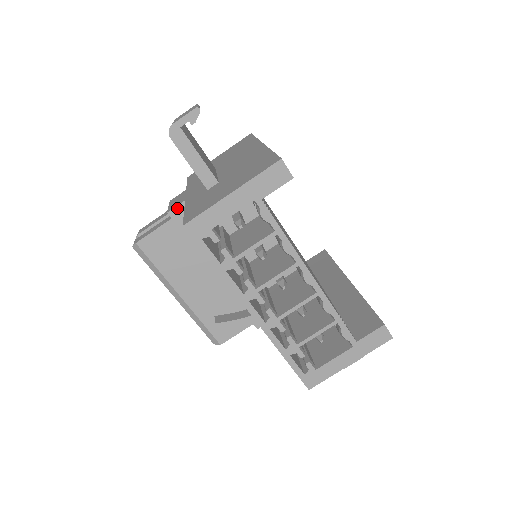
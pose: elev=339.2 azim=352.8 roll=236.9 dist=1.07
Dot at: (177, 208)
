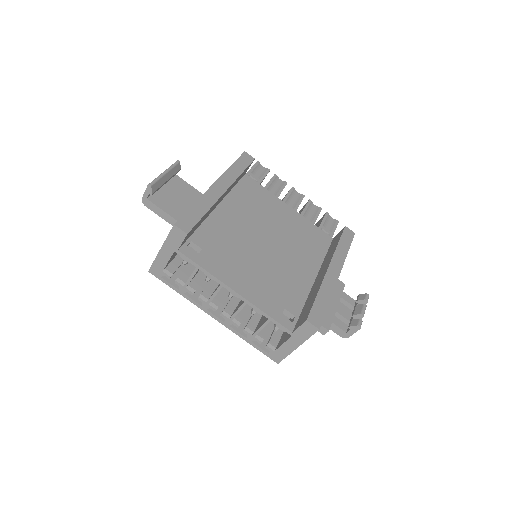
Dot at: occluded
